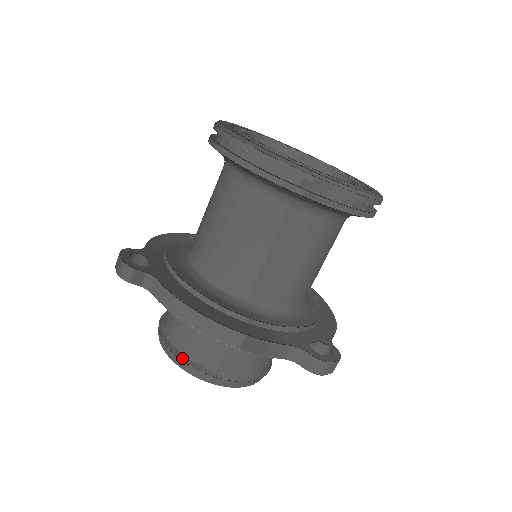
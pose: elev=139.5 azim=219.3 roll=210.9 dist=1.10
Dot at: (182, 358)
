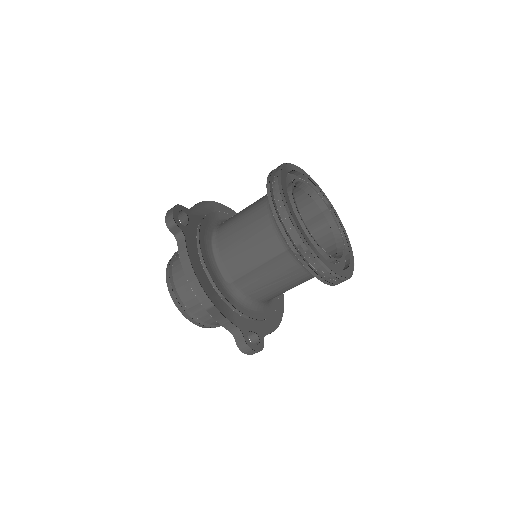
Dot at: (173, 288)
